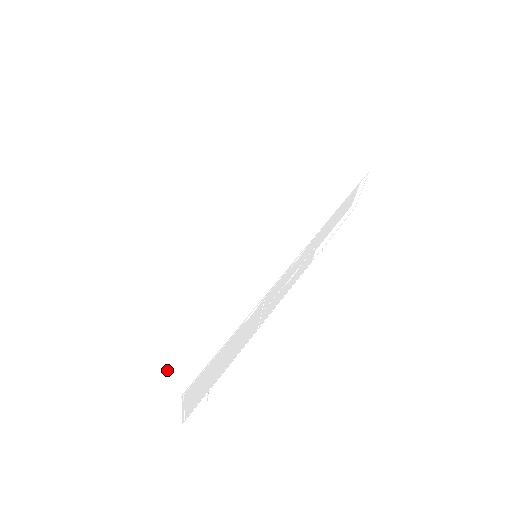
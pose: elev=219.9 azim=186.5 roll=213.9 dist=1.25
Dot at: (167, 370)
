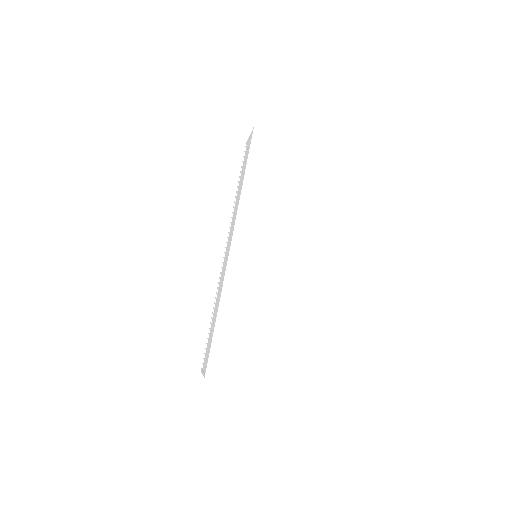
Dot at: (255, 379)
